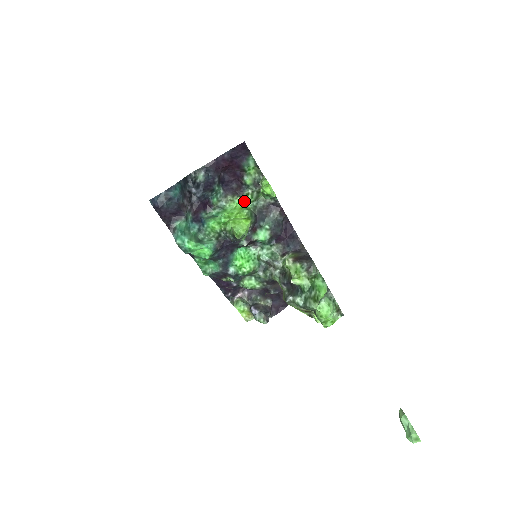
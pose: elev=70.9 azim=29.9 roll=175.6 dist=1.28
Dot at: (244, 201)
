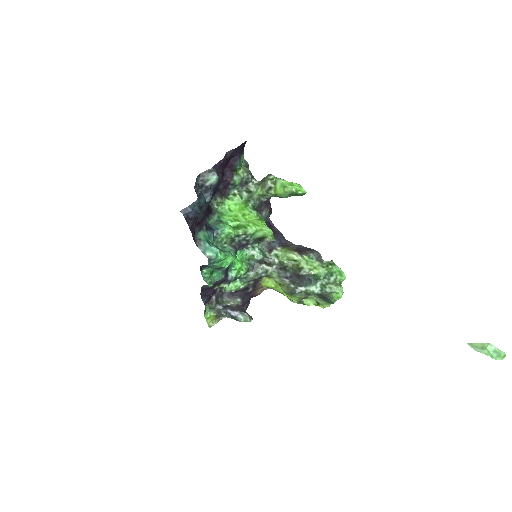
Dot at: (237, 202)
